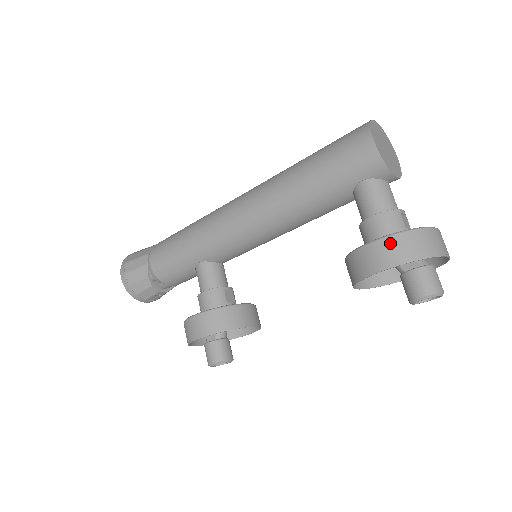
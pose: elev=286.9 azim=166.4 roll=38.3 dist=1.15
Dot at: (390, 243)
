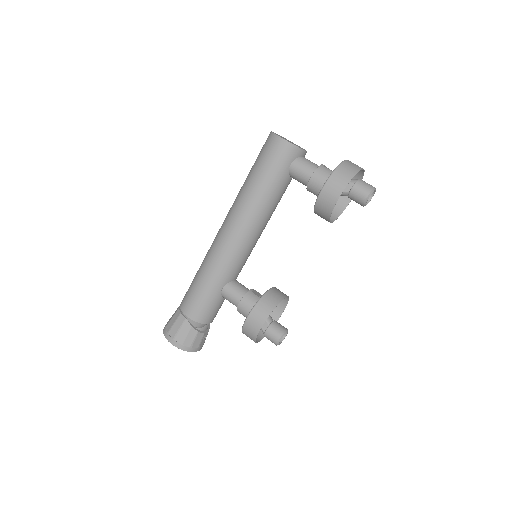
Dot at: (333, 179)
